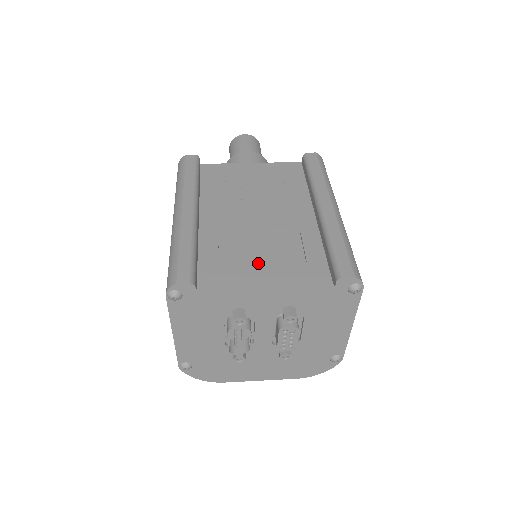
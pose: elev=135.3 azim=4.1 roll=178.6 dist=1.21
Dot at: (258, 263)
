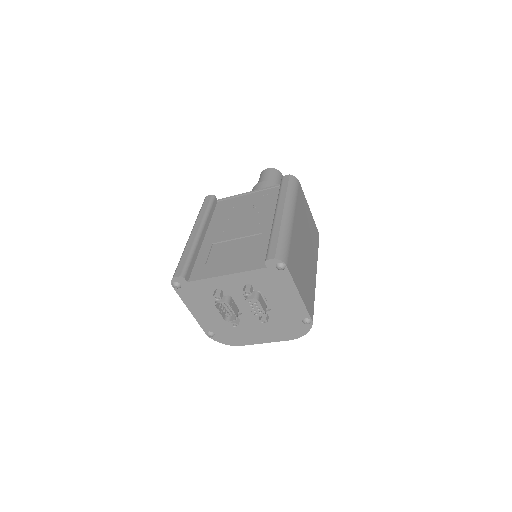
Dot at: (229, 259)
